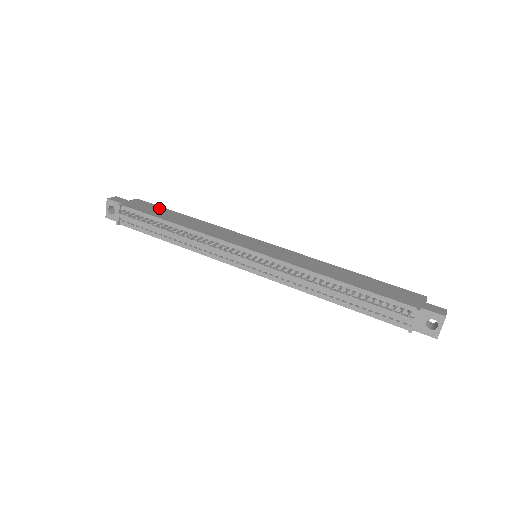
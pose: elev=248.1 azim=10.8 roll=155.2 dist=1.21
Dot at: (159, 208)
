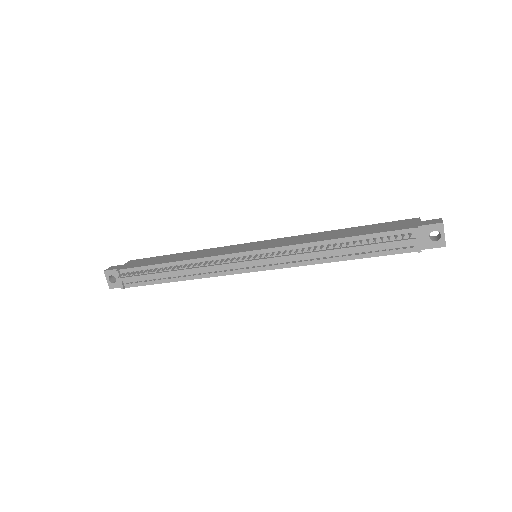
Dot at: (153, 258)
